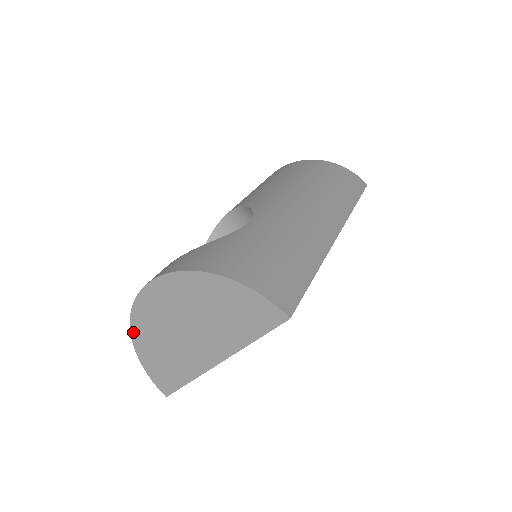
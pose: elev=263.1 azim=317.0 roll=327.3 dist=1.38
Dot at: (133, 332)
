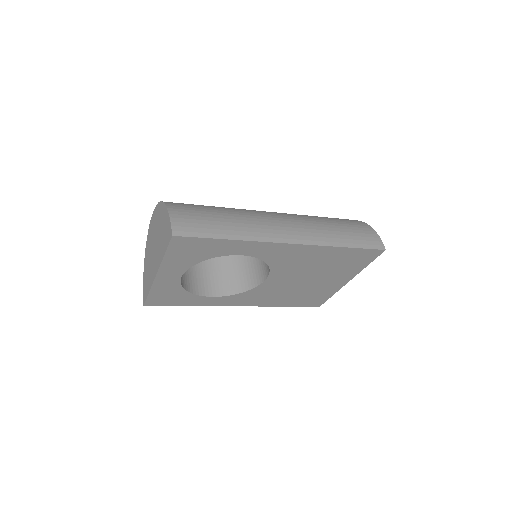
Dot at: (146, 250)
